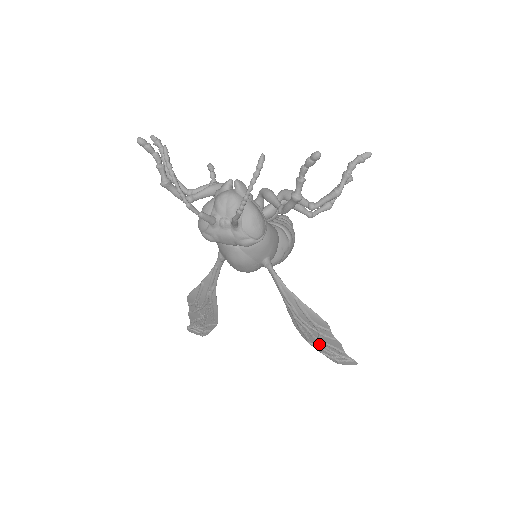
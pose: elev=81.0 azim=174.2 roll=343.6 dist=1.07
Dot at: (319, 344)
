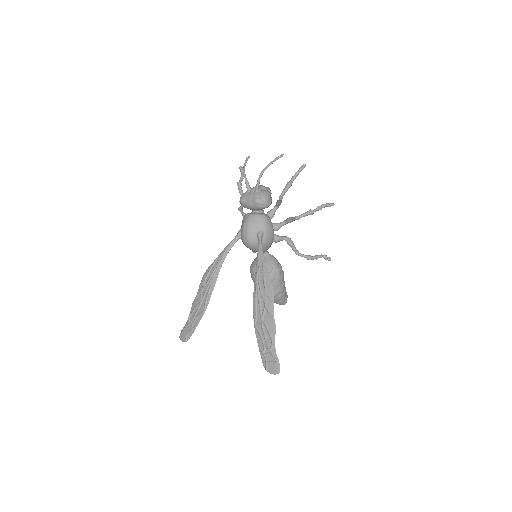
Dot at: (261, 327)
